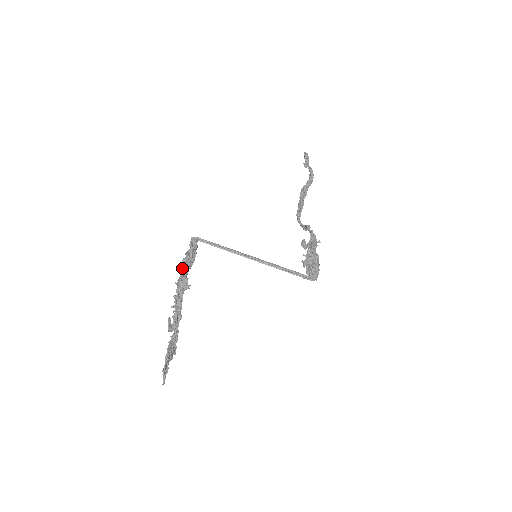
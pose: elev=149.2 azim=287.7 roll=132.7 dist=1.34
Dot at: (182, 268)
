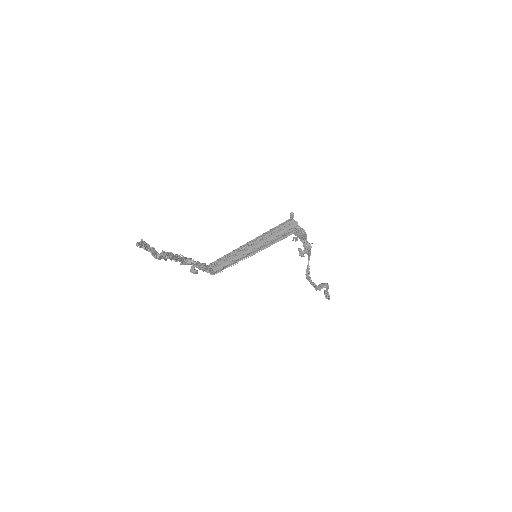
Dot at: occluded
